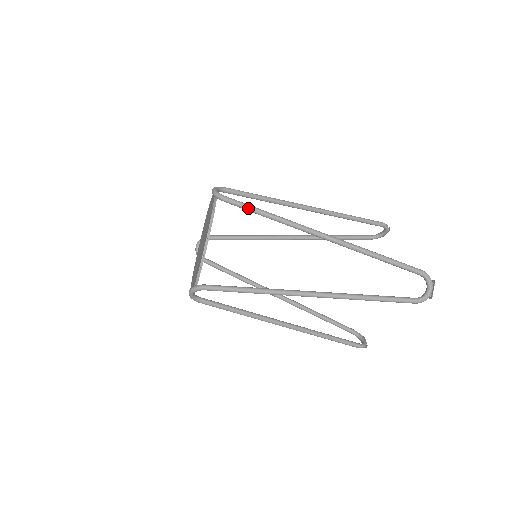
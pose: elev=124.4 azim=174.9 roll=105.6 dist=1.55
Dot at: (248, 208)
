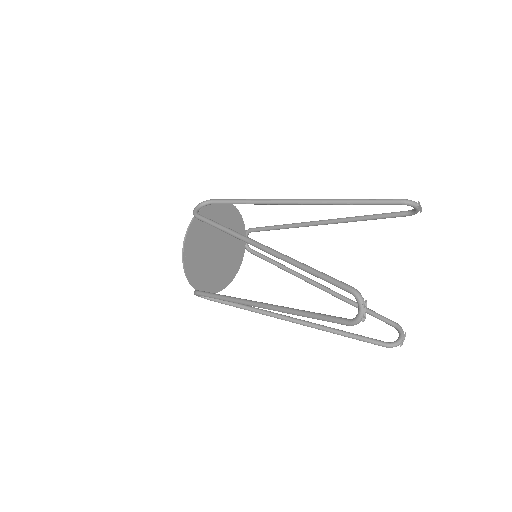
Dot at: (210, 224)
